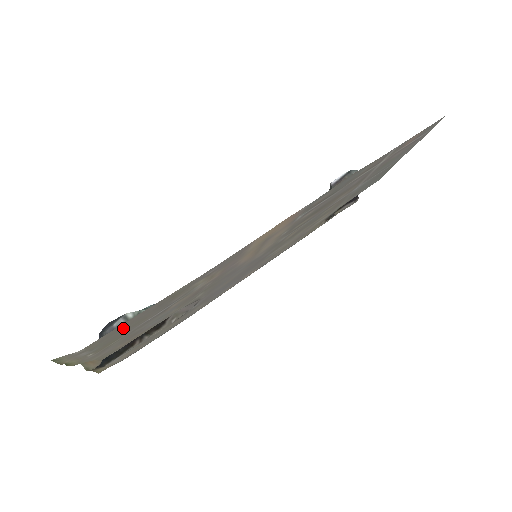
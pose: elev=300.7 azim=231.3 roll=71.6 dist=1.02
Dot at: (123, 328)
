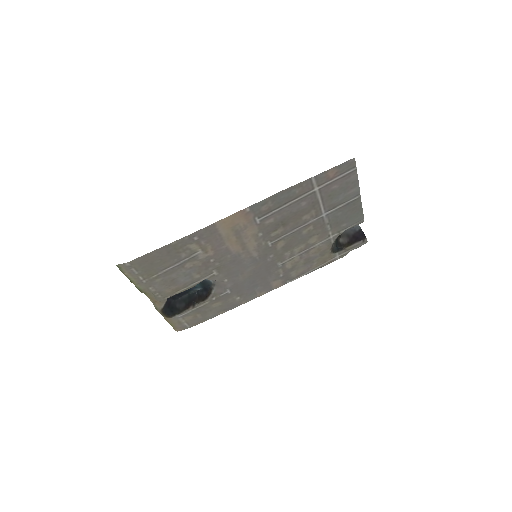
Dot at: (151, 261)
